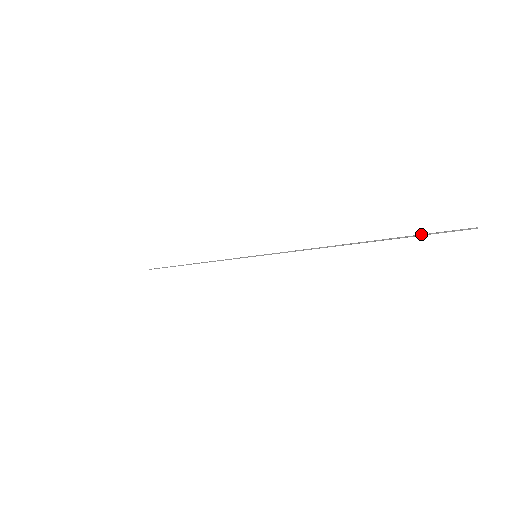
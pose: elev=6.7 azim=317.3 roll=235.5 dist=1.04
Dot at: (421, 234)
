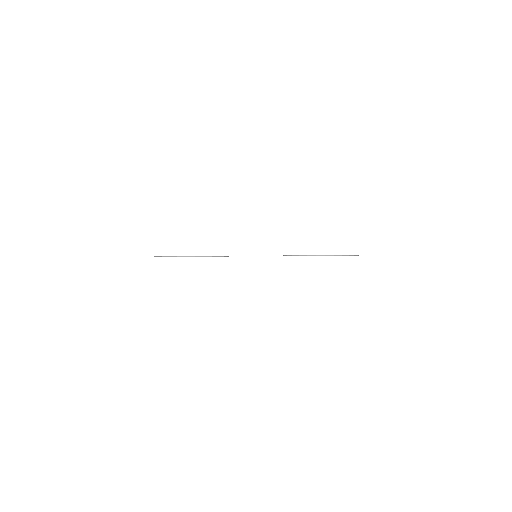
Dot at: occluded
